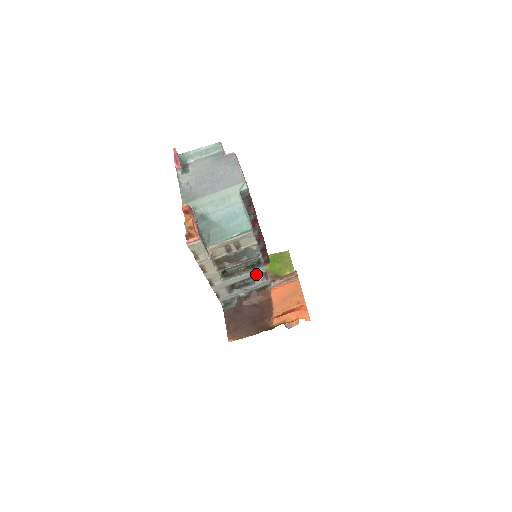
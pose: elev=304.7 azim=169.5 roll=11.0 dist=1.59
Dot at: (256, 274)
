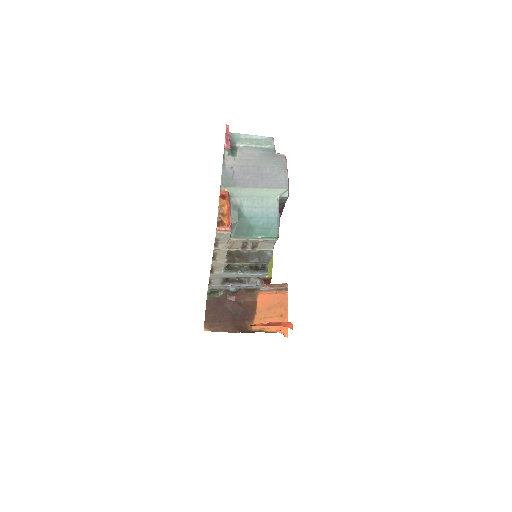
Dot at: (256, 276)
